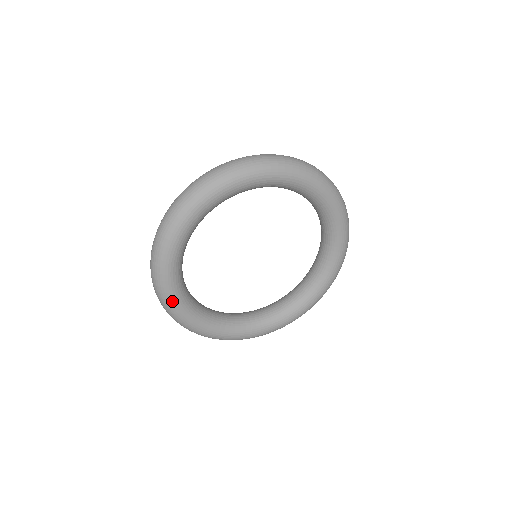
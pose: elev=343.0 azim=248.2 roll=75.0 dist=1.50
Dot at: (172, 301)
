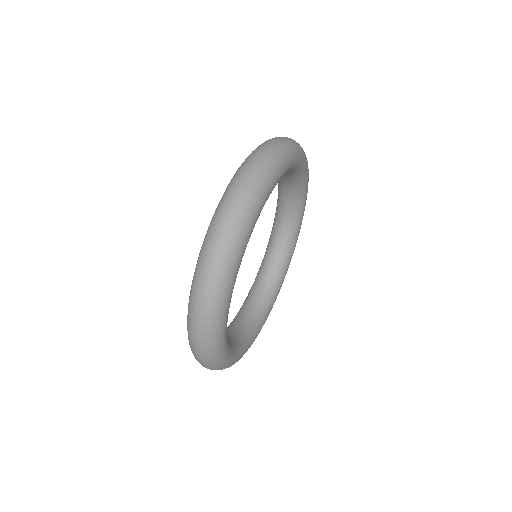
Dot at: (225, 358)
